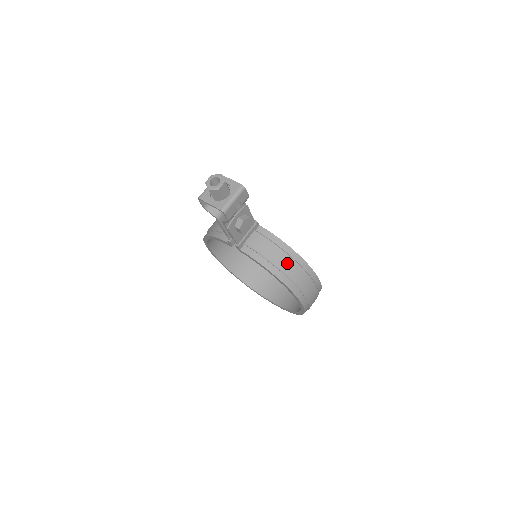
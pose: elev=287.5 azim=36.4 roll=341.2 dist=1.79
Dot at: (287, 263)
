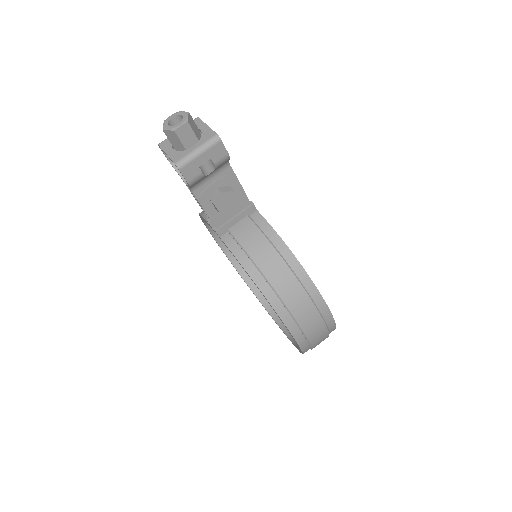
Dot at: (279, 271)
